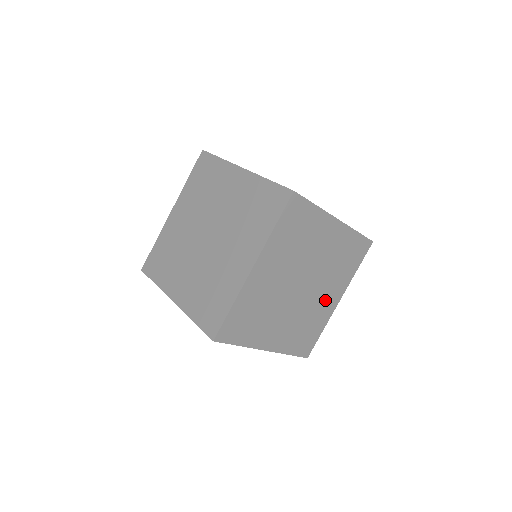
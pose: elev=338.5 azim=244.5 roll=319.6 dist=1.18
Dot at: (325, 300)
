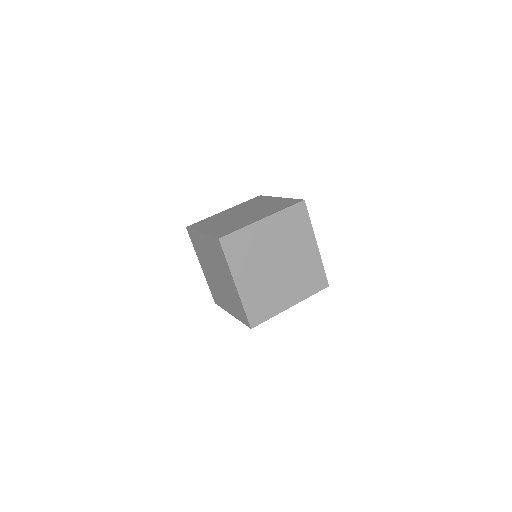
Dot at: occluded
